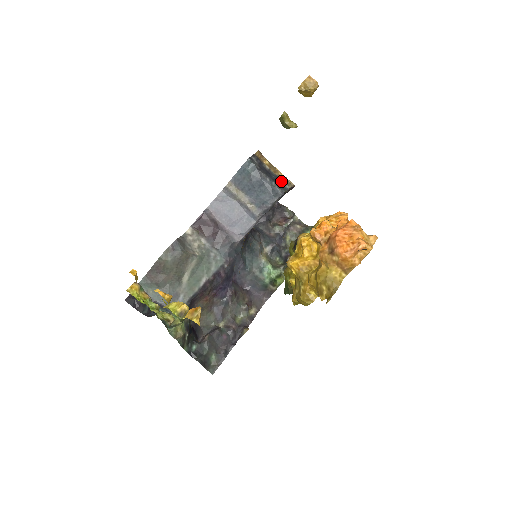
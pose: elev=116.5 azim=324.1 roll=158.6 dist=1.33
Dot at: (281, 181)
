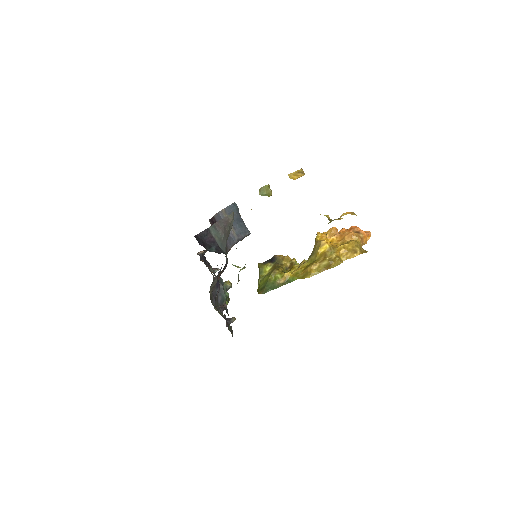
Dot at: occluded
